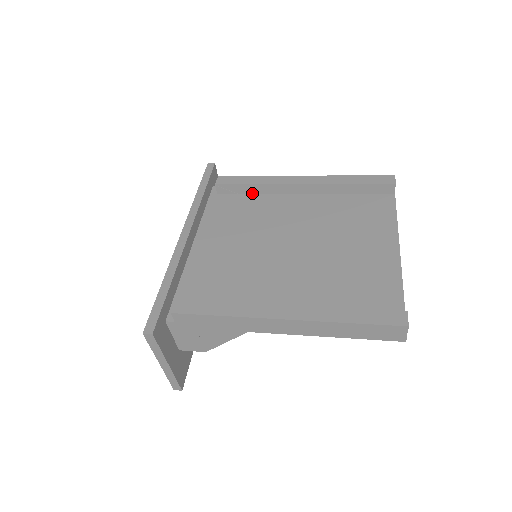
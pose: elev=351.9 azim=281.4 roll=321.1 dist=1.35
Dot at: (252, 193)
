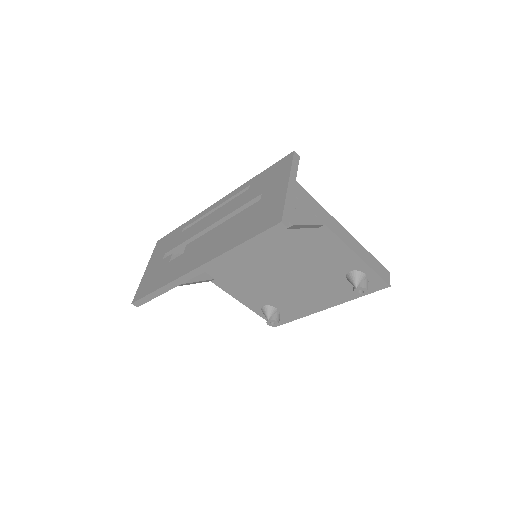
Dot at: occluded
